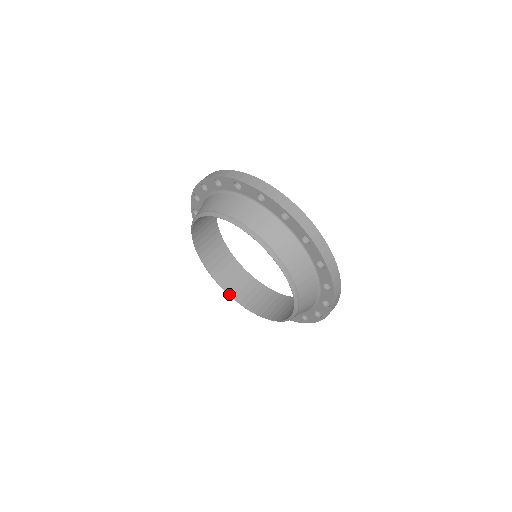
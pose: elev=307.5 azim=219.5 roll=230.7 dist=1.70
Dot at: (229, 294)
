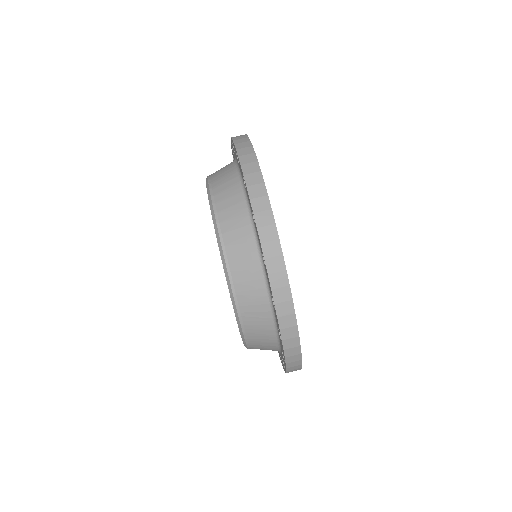
Dot at: occluded
